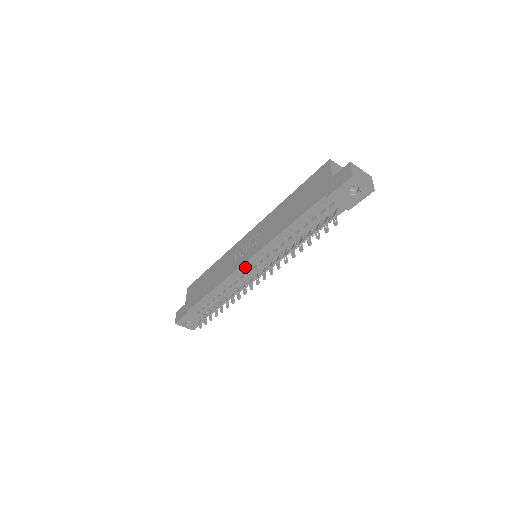
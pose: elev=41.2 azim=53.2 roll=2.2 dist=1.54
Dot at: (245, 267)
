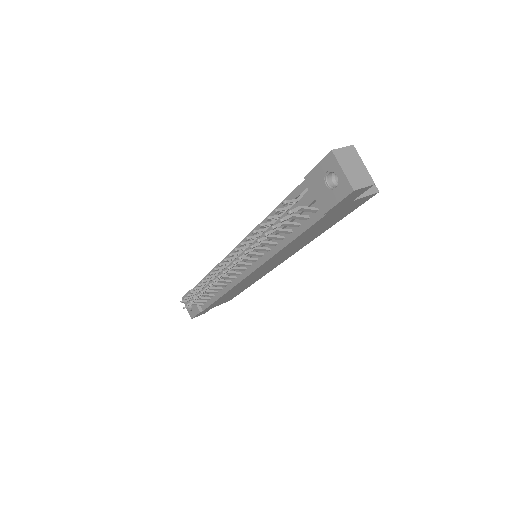
Dot at: occluded
